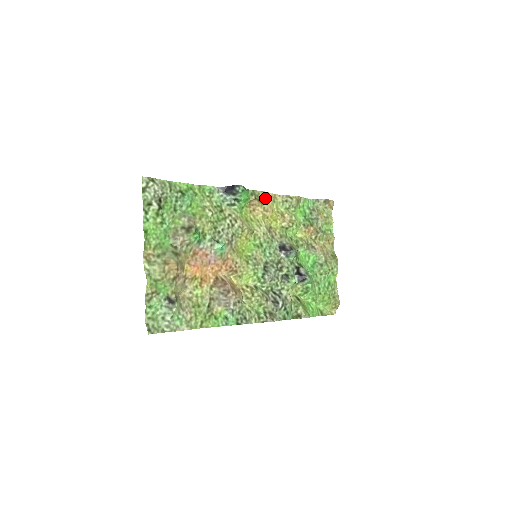
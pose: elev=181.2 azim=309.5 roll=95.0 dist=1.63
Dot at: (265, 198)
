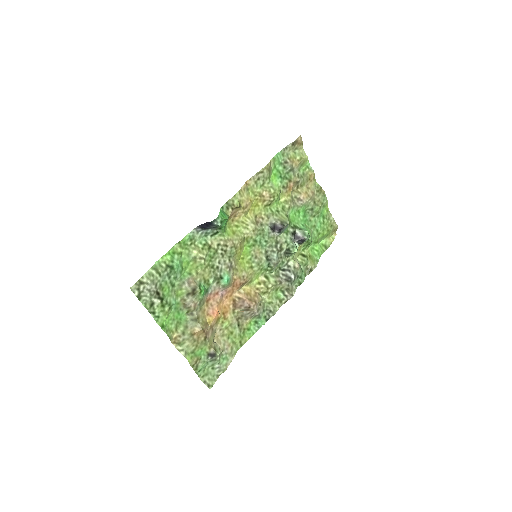
Dot at: (240, 198)
